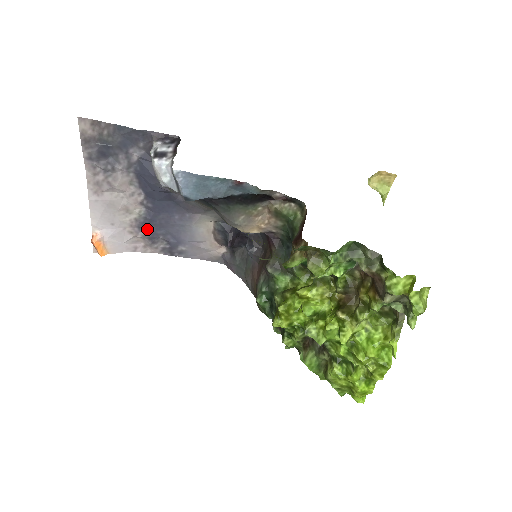
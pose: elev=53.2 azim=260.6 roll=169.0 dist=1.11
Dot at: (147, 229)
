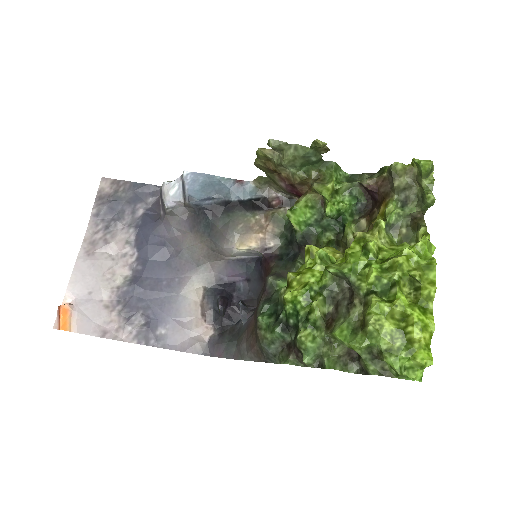
Dot at: (127, 301)
